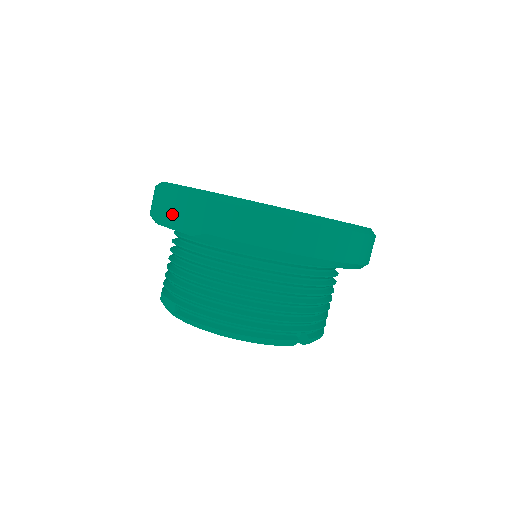
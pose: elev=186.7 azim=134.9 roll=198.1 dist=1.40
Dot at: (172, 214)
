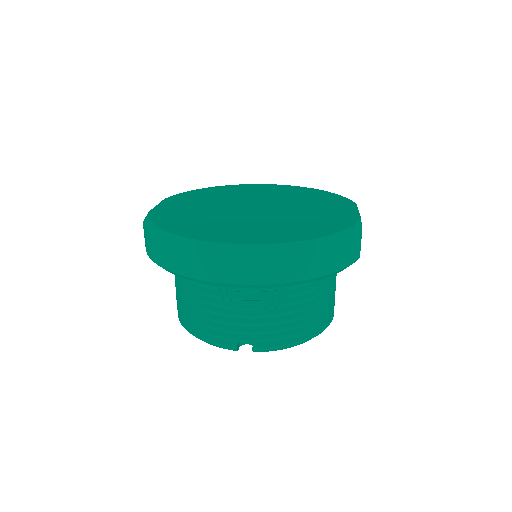
Dot at: occluded
